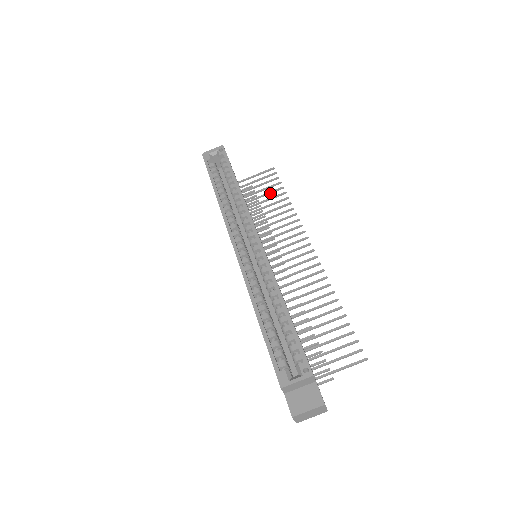
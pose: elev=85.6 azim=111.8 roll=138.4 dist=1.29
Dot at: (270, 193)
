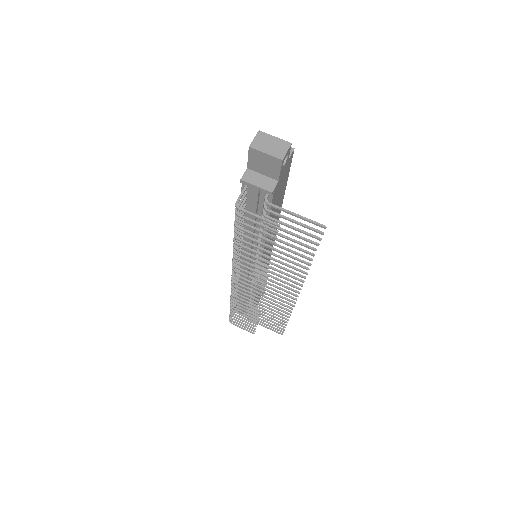
Dot at: (274, 319)
